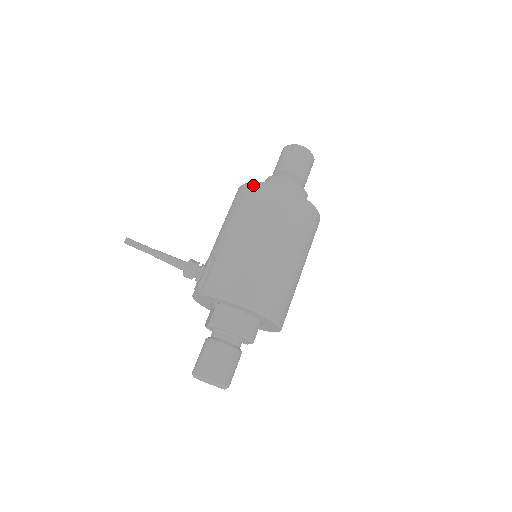
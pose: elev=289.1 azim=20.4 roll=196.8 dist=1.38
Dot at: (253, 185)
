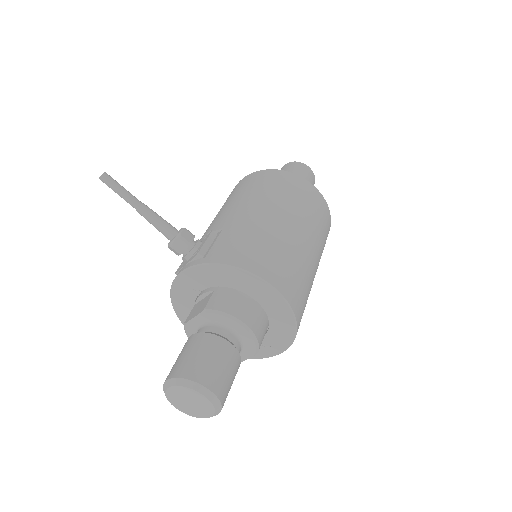
Dot at: (268, 171)
